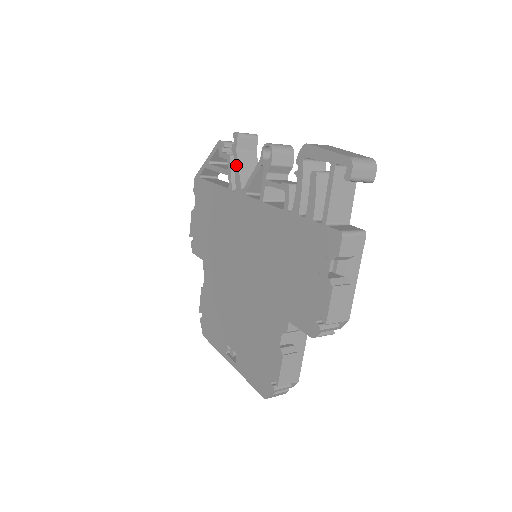
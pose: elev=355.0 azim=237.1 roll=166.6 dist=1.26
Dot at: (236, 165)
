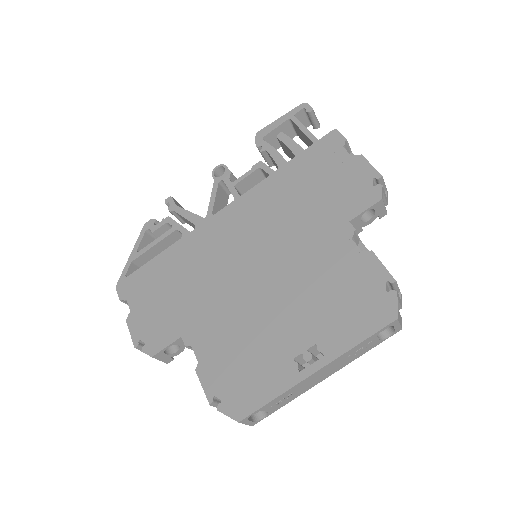
Dot at: (184, 212)
